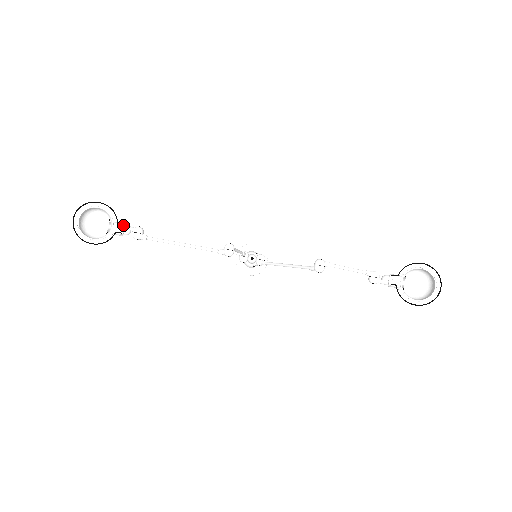
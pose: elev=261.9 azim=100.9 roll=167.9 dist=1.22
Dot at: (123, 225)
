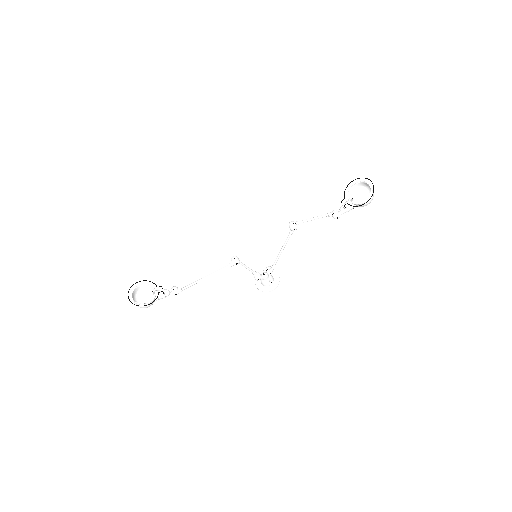
Dot at: (162, 289)
